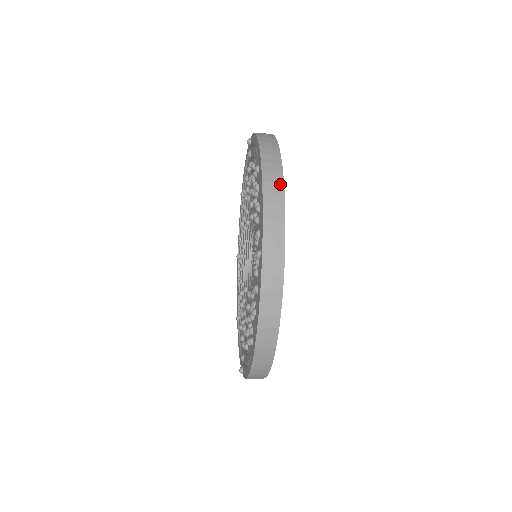
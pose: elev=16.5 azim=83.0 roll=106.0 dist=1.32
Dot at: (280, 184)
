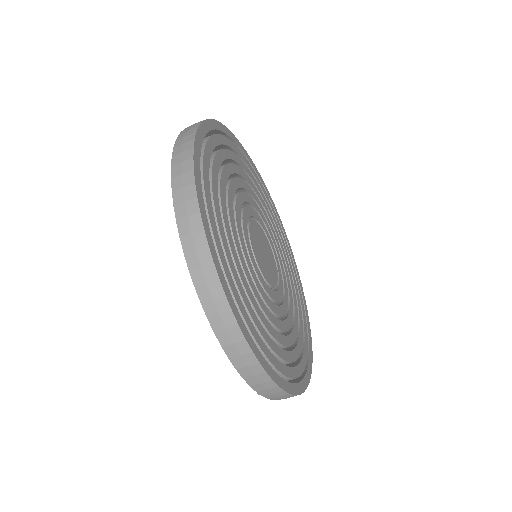
Dot at: (197, 125)
